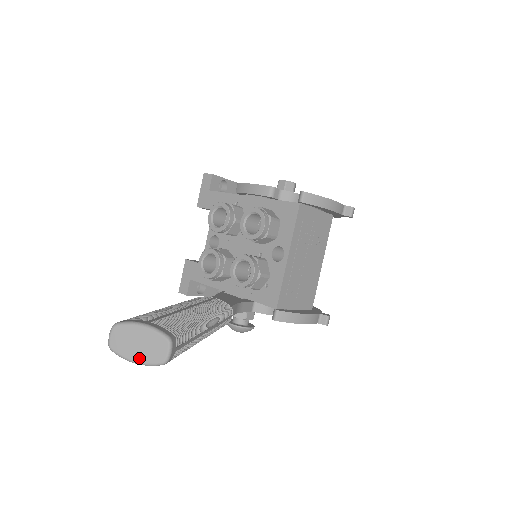
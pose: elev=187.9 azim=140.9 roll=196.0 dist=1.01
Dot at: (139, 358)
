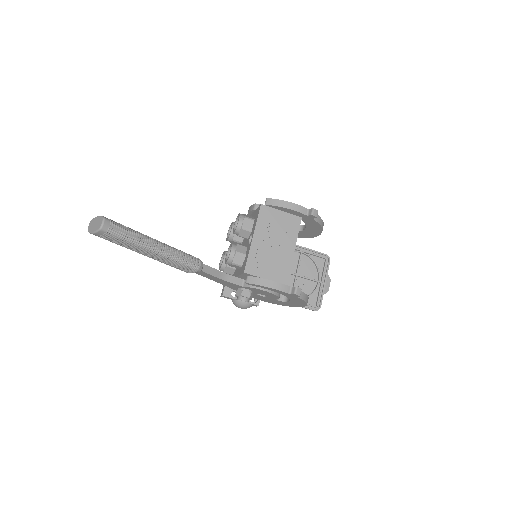
Dot at: (94, 230)
